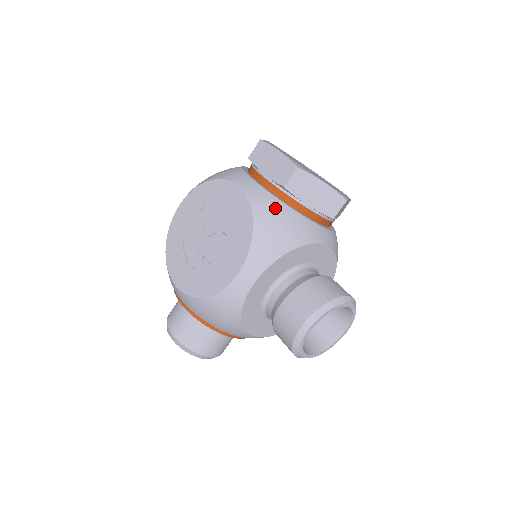
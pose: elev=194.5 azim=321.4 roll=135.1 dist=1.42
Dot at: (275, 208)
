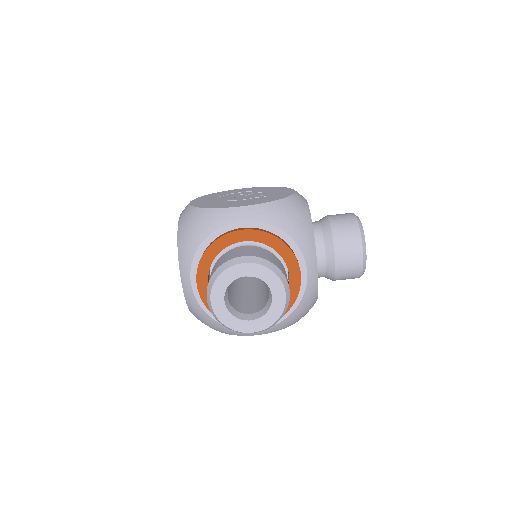
Dot at: occluded
